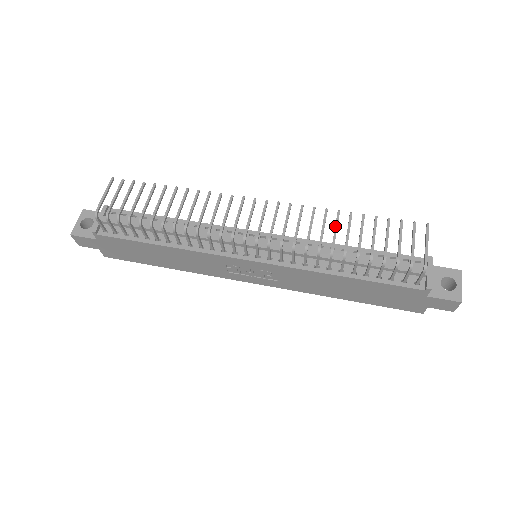
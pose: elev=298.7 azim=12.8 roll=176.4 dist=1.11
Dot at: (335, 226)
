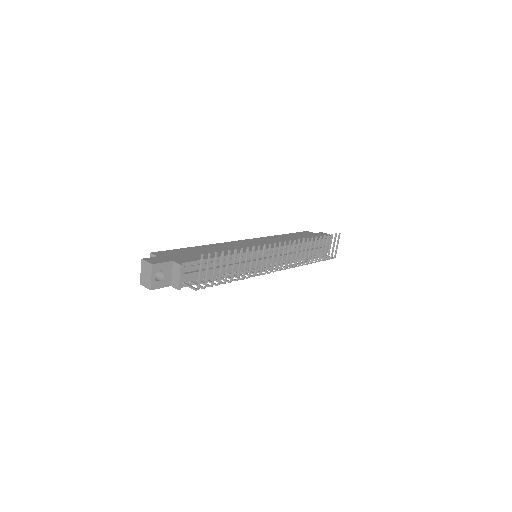
Dot at: occluded
